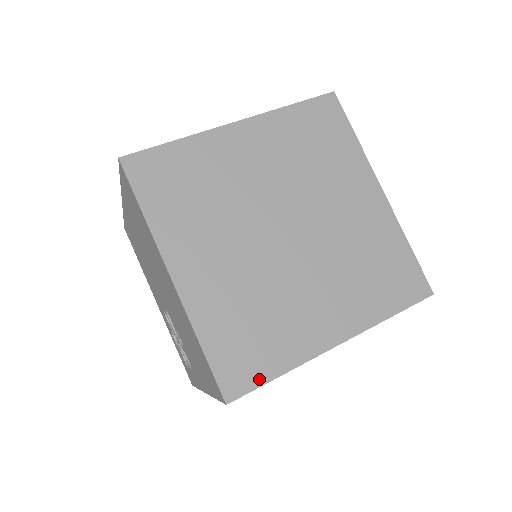
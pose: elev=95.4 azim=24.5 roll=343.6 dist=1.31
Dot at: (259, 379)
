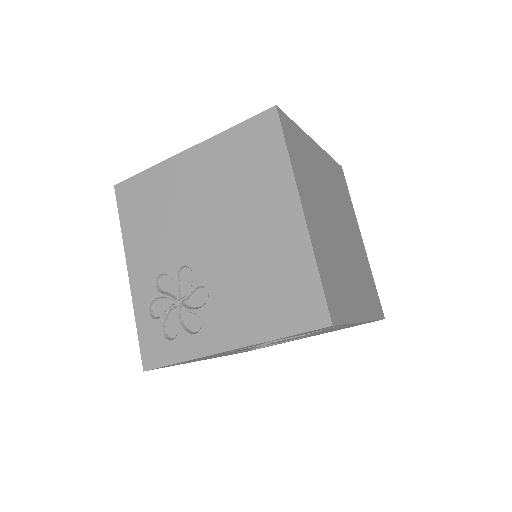
Dot at: (342, 318)
